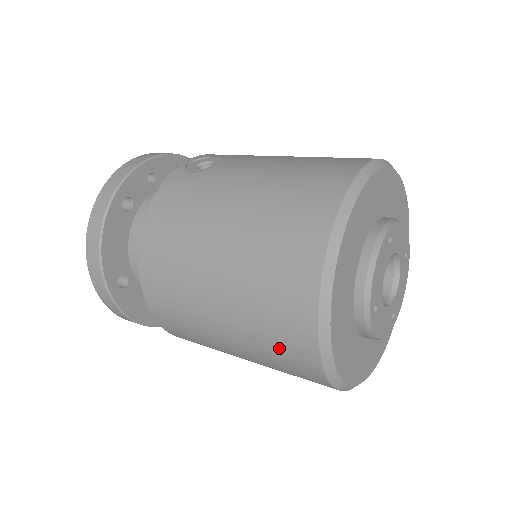
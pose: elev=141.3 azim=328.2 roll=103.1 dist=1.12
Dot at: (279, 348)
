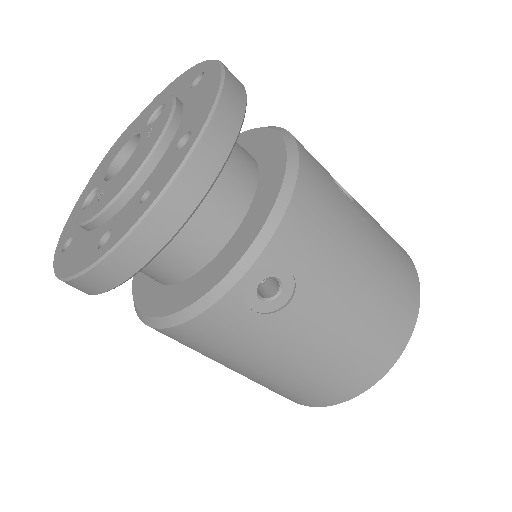
Dot at: occluded
